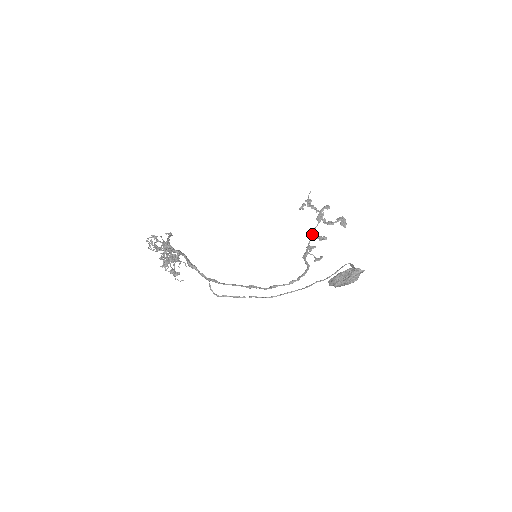
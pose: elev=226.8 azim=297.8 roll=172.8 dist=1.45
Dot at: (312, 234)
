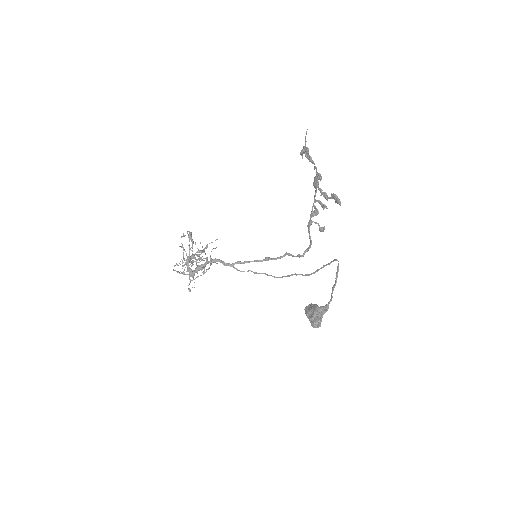
Dot at: (314, 197)
